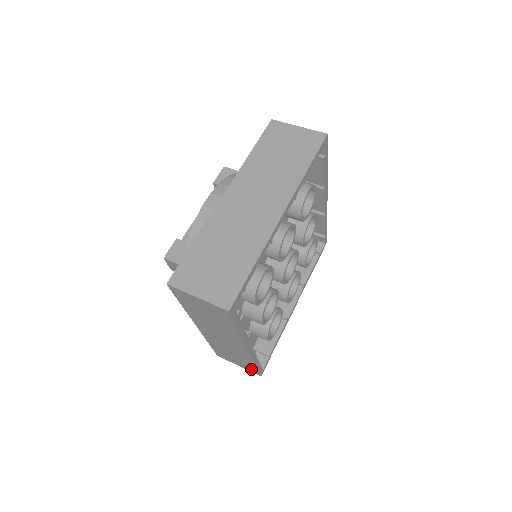
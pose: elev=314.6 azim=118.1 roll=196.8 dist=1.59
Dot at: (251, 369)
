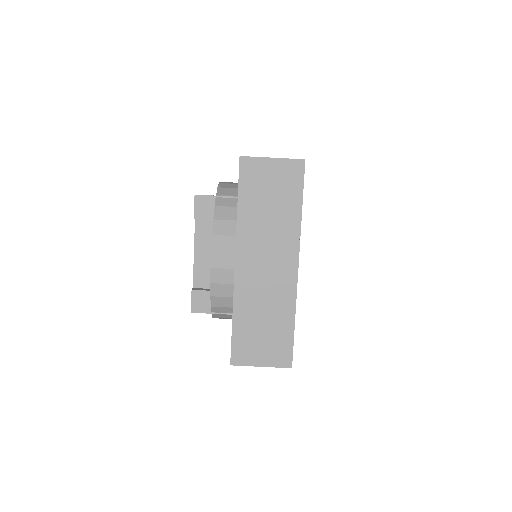
Dot at: occluded
